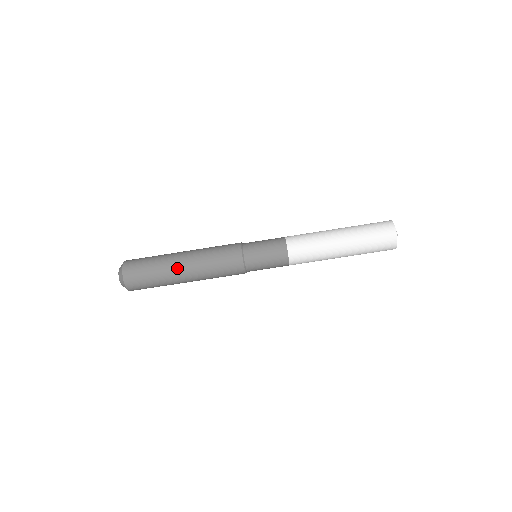
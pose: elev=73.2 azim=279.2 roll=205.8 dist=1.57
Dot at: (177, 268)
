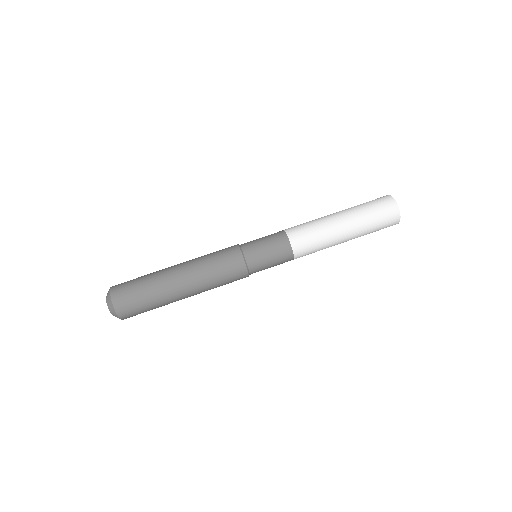
Dot at: (170, 271)
